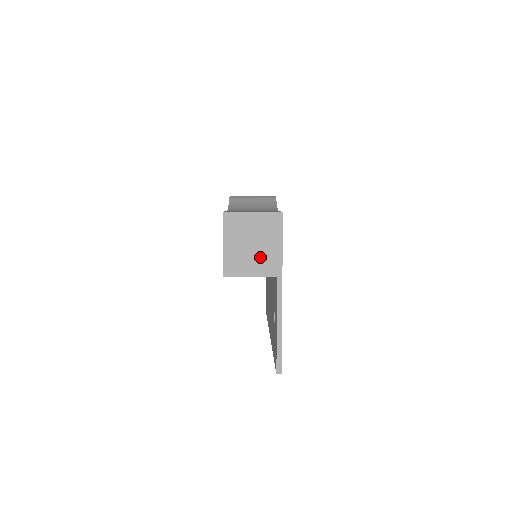
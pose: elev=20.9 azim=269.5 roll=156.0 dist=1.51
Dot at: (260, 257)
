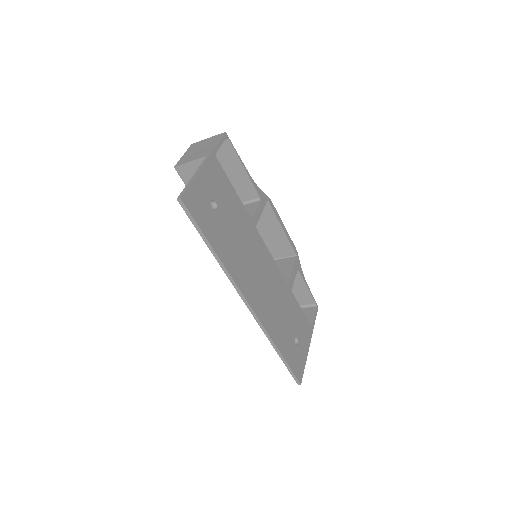
Dot at: (201, 152)
